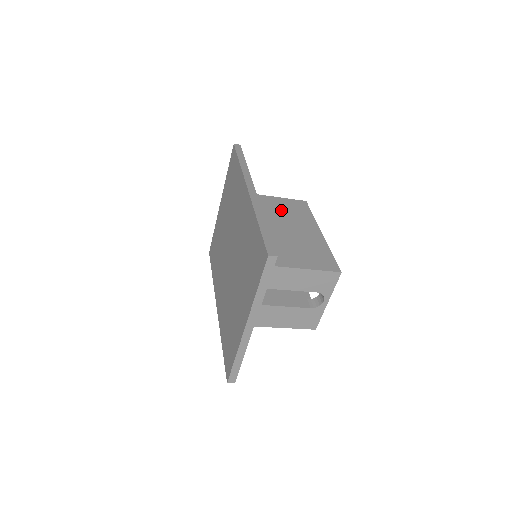
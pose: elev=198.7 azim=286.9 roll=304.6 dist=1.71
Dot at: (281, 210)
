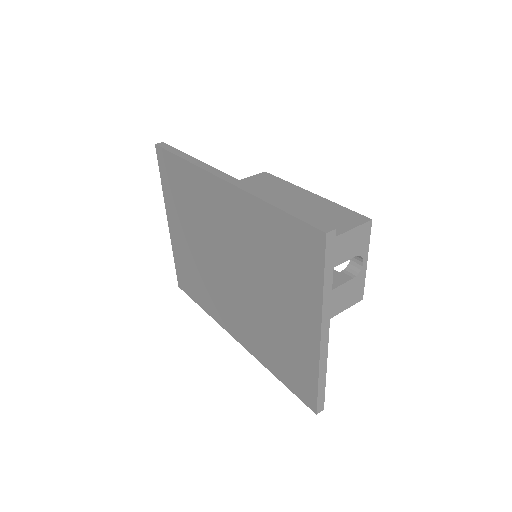
Dot at: occluded
